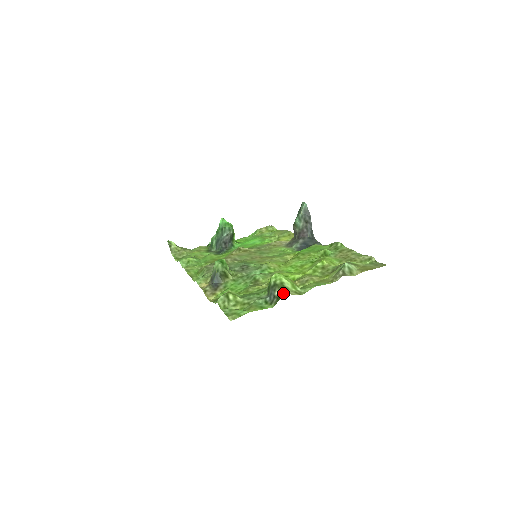
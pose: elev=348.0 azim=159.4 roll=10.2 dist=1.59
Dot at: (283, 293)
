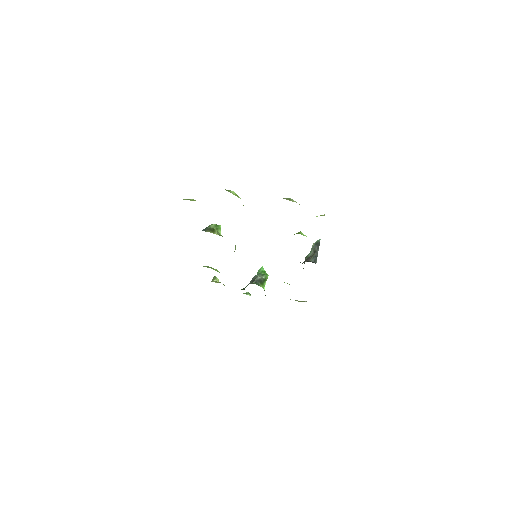
Dot at: occluded
